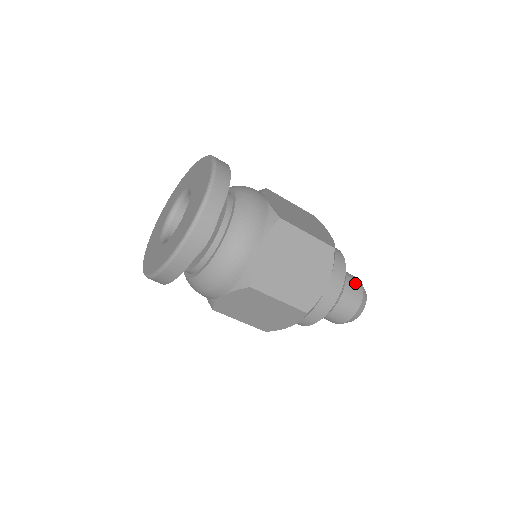
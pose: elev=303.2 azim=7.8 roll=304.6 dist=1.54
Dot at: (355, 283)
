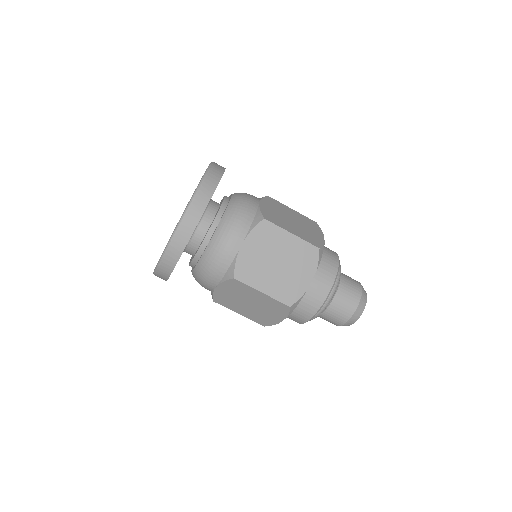
Dot at: occluded
